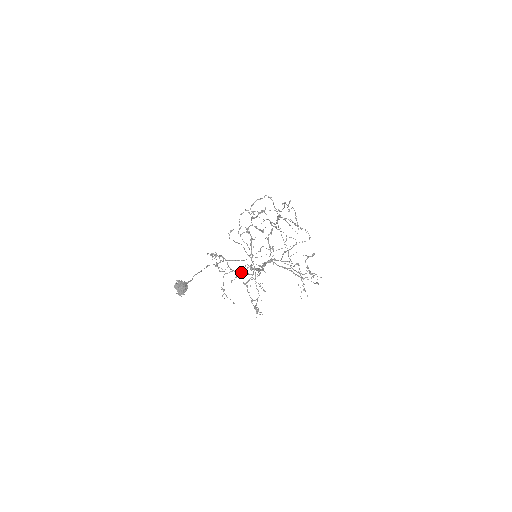
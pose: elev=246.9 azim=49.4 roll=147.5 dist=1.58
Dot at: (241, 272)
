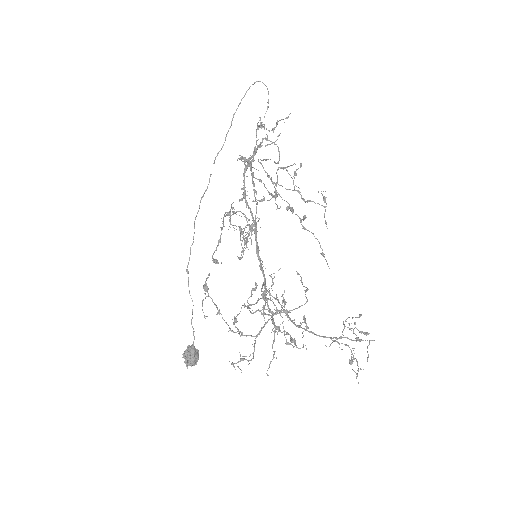
Dot at: (273, 357)
